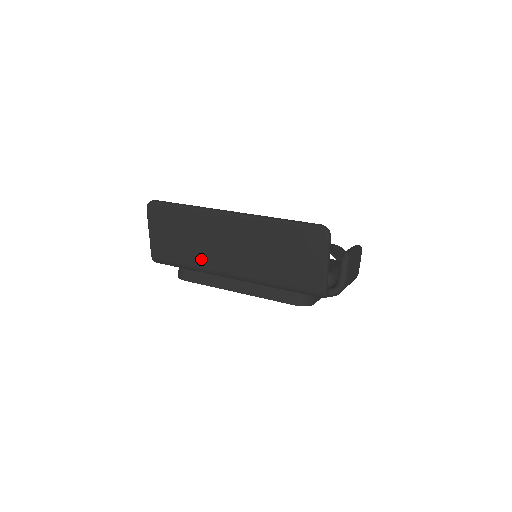
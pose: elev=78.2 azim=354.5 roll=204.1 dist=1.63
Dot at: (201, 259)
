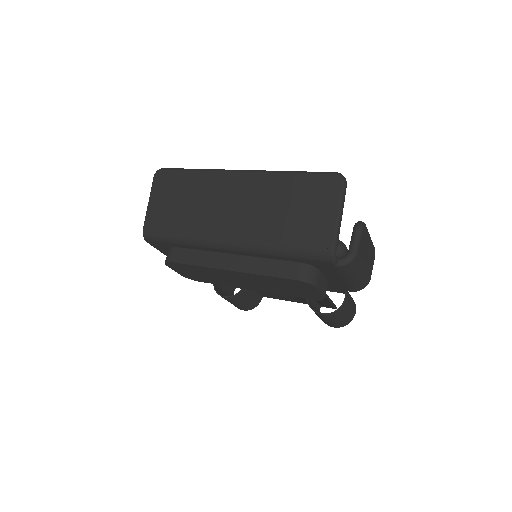
Dot at: (198, 225)
